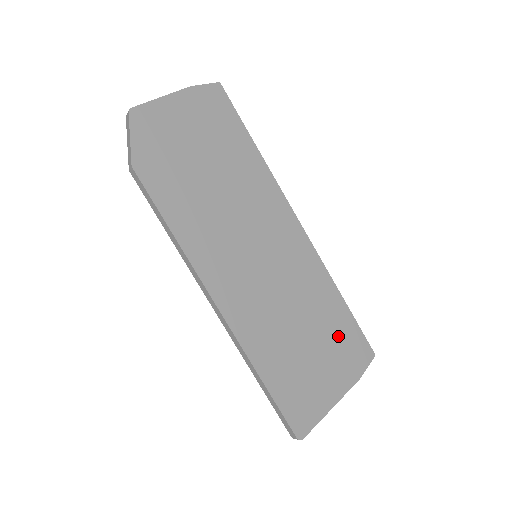
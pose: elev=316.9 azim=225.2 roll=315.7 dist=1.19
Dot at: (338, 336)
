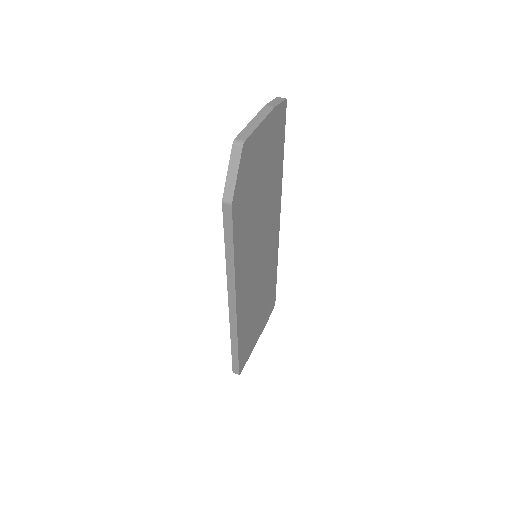
Dot at: (268, 300)
